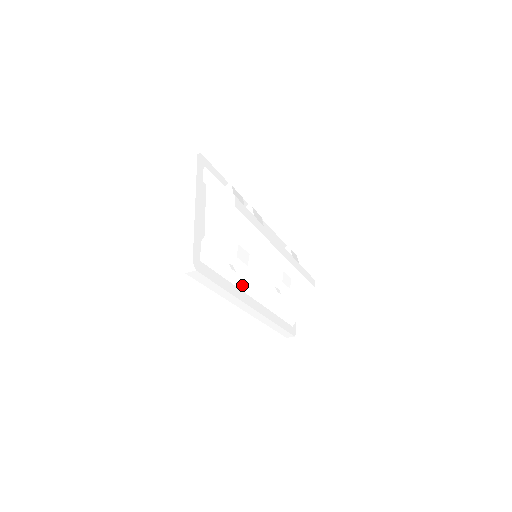
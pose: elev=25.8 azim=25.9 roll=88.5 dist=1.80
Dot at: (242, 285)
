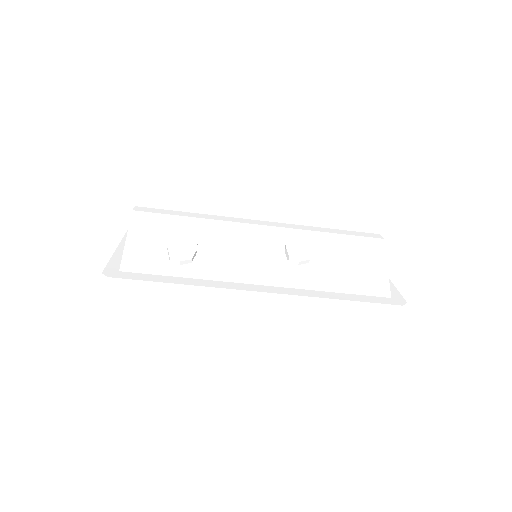
Dot at: (217, 276)
